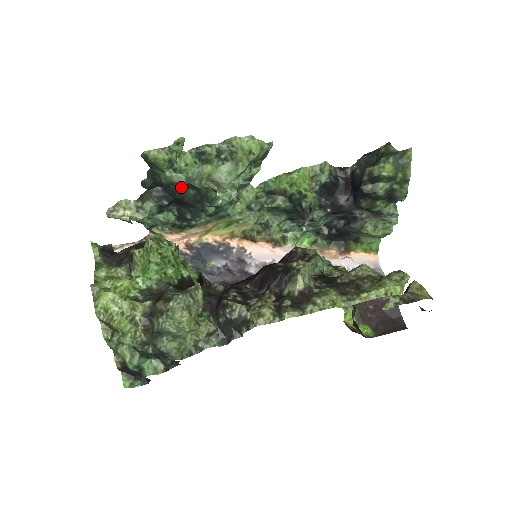
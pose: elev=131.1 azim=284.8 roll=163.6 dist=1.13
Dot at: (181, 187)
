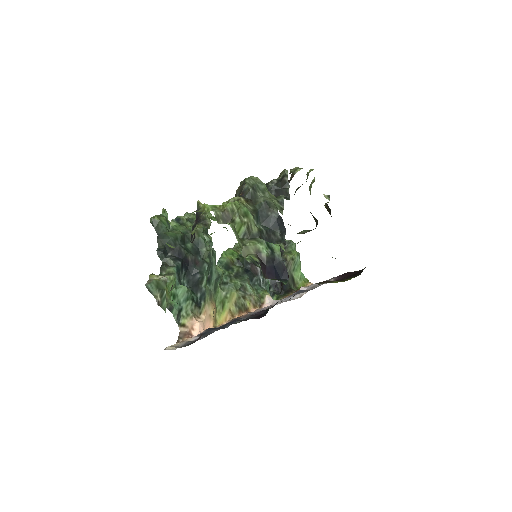
Dot at: (182, 243)
